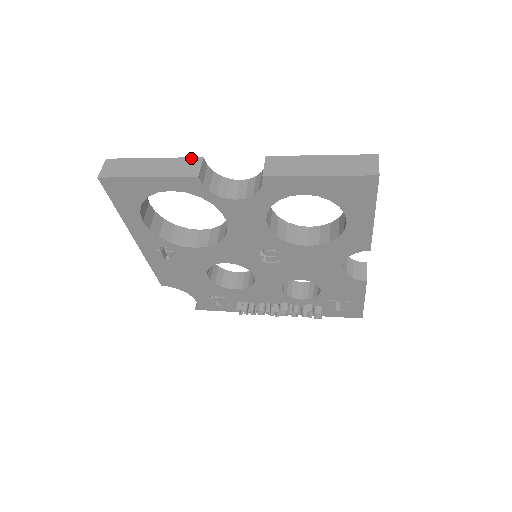
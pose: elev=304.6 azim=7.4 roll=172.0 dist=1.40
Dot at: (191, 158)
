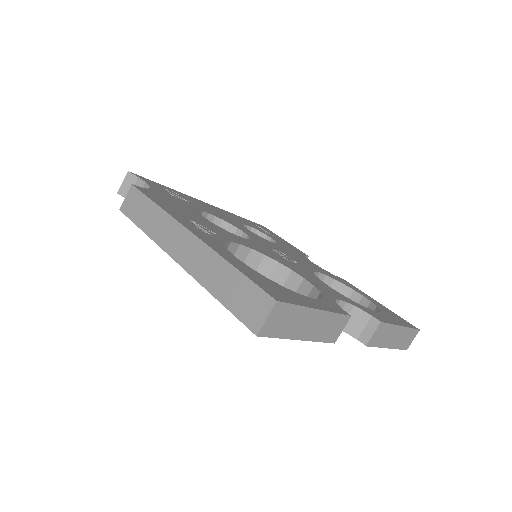
Dot at: (344, 316)
